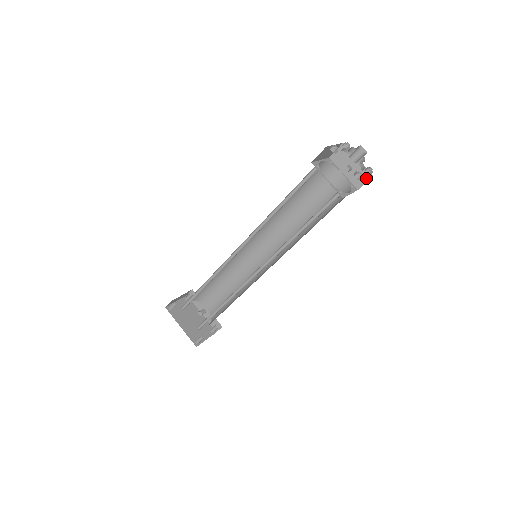
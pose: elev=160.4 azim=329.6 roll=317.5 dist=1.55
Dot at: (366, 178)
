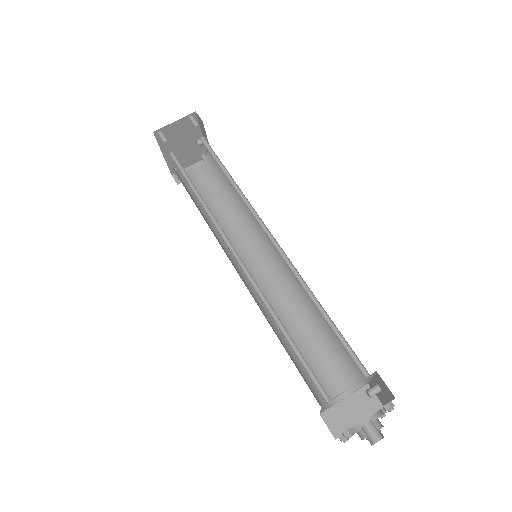
Dot at: (380, 399)
